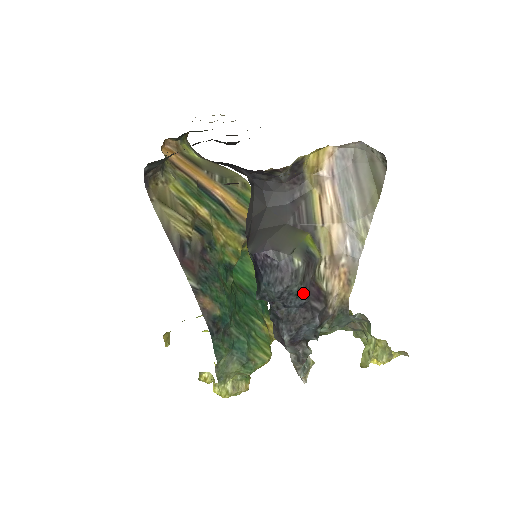
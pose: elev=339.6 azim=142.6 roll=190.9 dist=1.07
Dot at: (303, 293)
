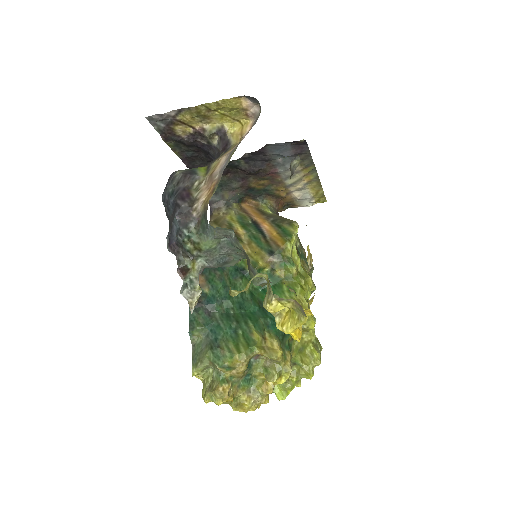
Dot at: (174, 193)
